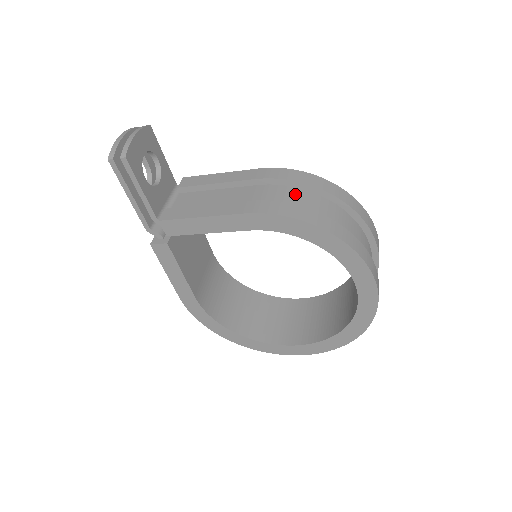
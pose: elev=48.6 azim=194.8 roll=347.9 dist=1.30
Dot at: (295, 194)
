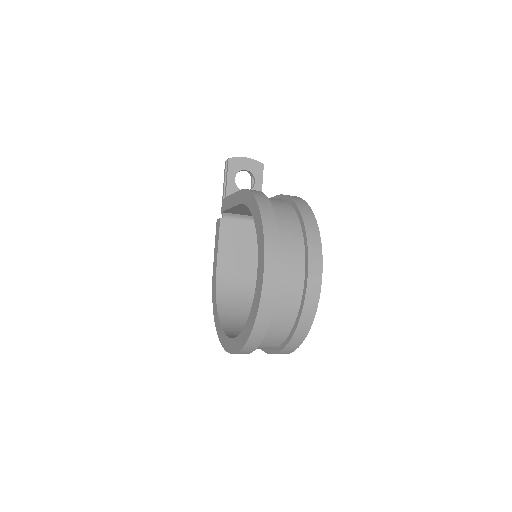
Dot at: (280, 201)
